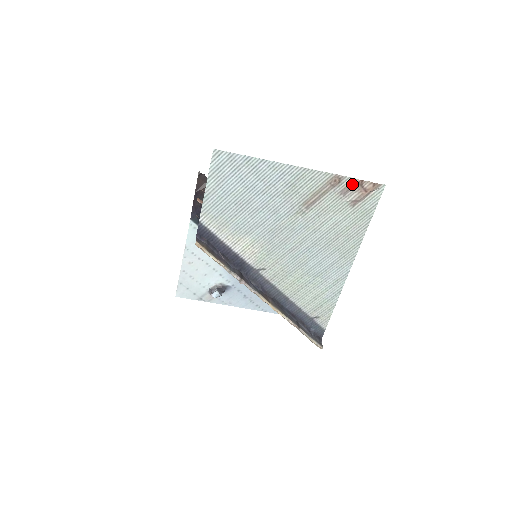
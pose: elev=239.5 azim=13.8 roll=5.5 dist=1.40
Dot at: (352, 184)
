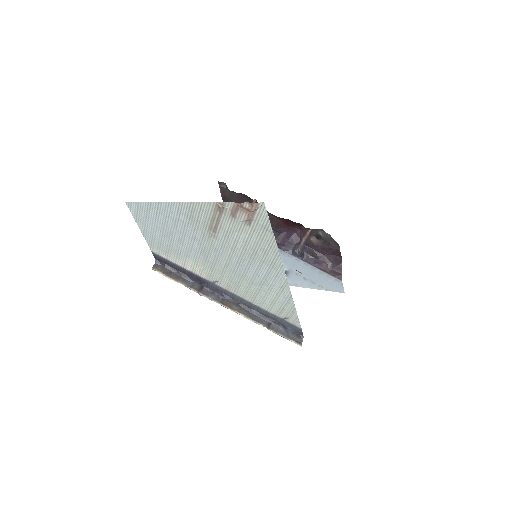
Dot at: (234, 207)
